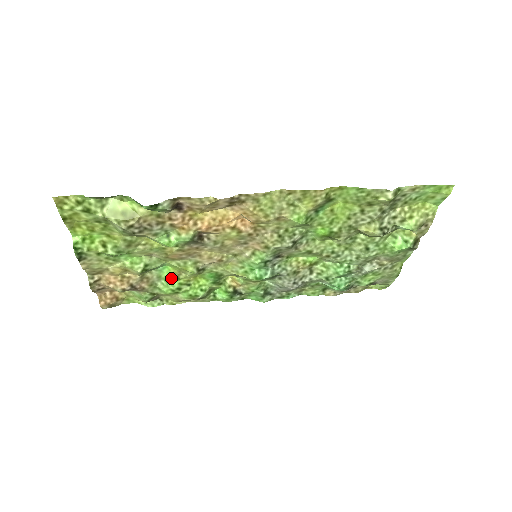
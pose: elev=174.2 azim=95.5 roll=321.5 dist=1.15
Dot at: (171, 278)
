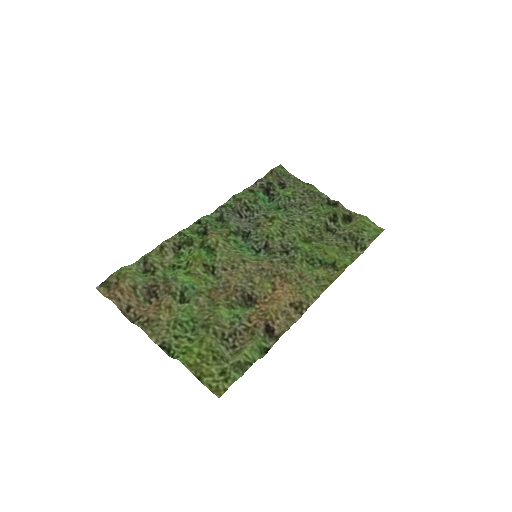
Dot at: (183, 274)
